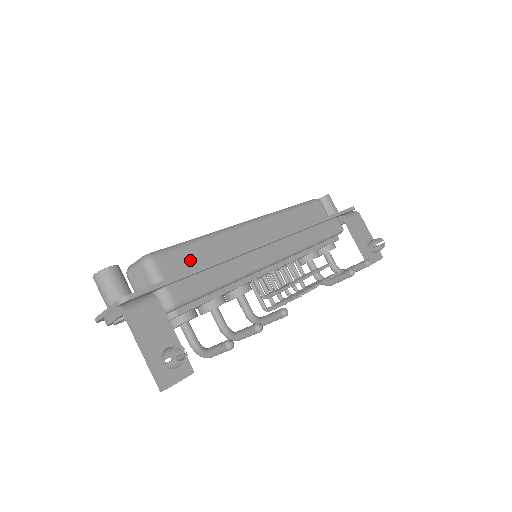
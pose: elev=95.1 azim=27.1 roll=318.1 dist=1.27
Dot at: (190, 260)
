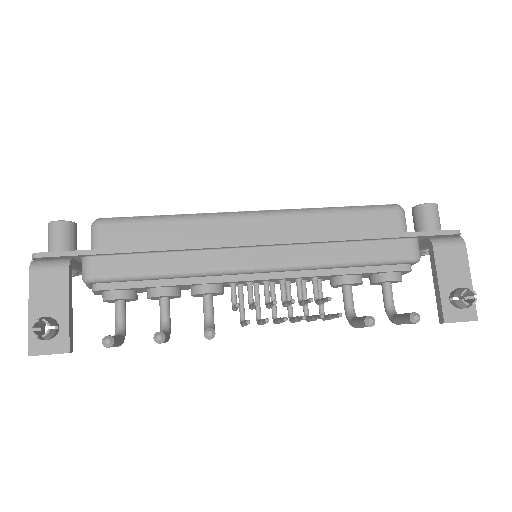
Dot at: (142, 237)
